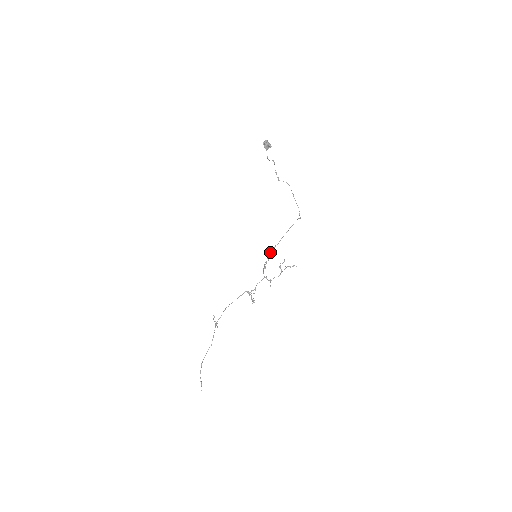
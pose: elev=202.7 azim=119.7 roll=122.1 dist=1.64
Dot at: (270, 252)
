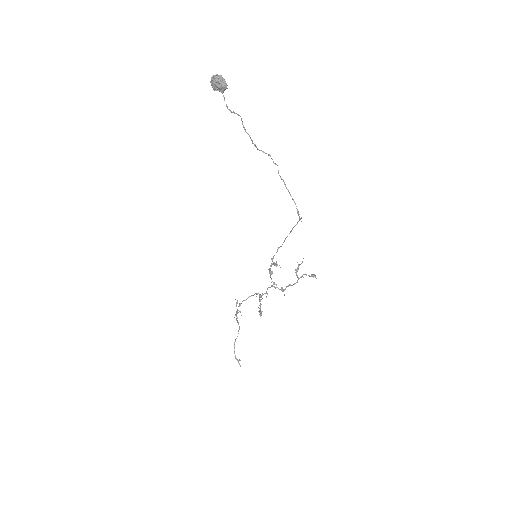
Dot at: occluded
